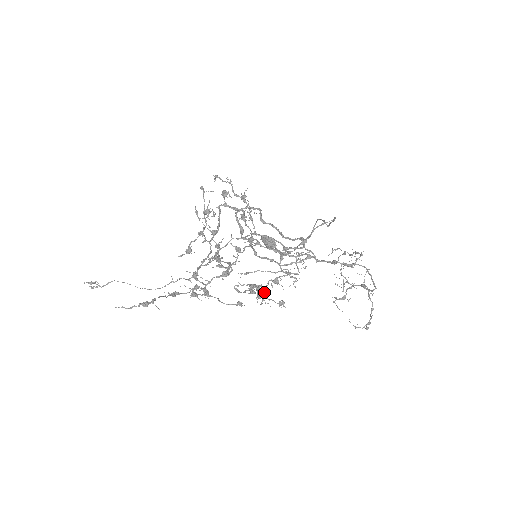
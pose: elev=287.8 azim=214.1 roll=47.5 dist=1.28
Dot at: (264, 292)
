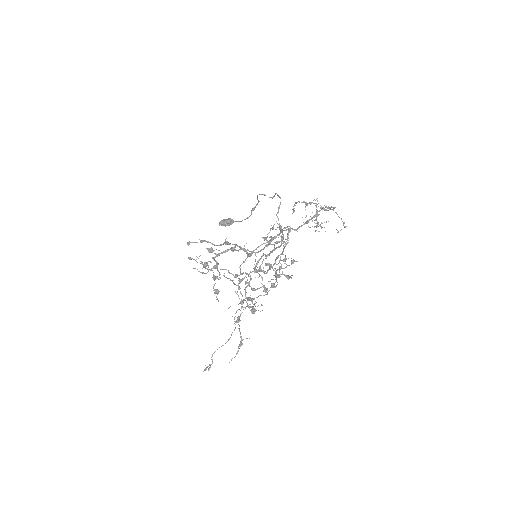
Dot at: (279, 267)
